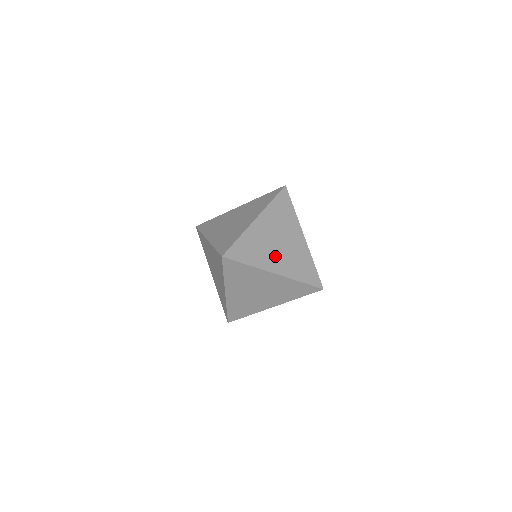
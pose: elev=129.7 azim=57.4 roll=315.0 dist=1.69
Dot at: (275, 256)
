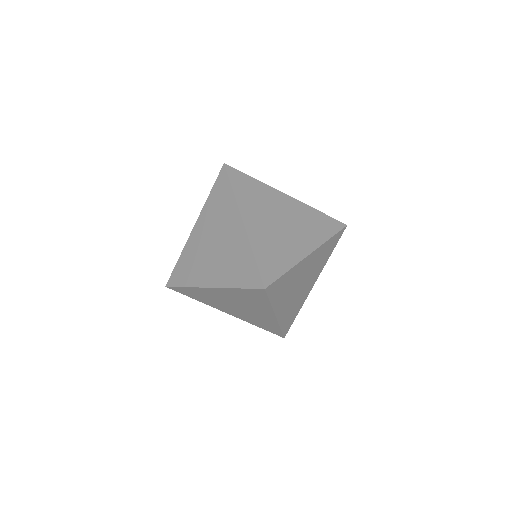
Dot at: (306, 287)
